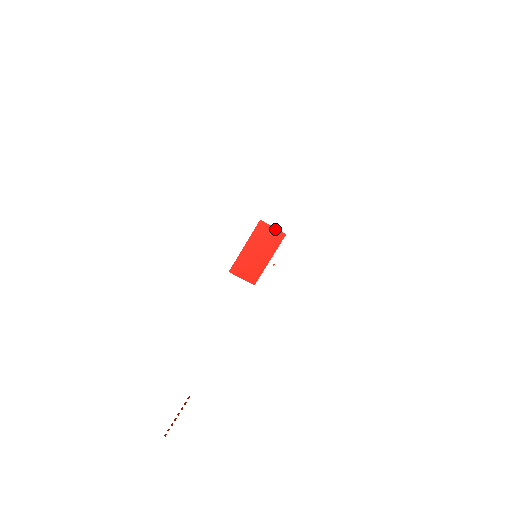
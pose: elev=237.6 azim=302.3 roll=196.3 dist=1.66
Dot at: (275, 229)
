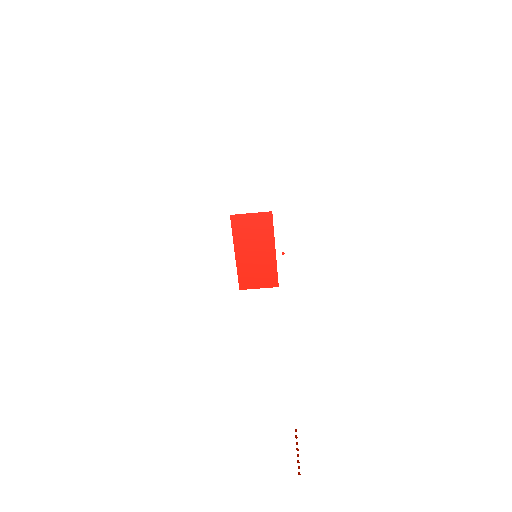
Dot at: (255, 214)
